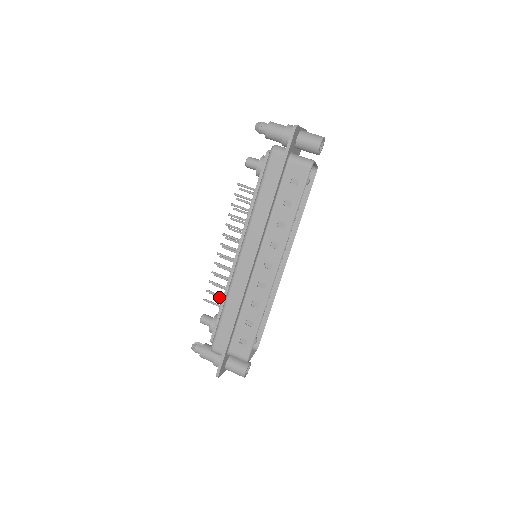
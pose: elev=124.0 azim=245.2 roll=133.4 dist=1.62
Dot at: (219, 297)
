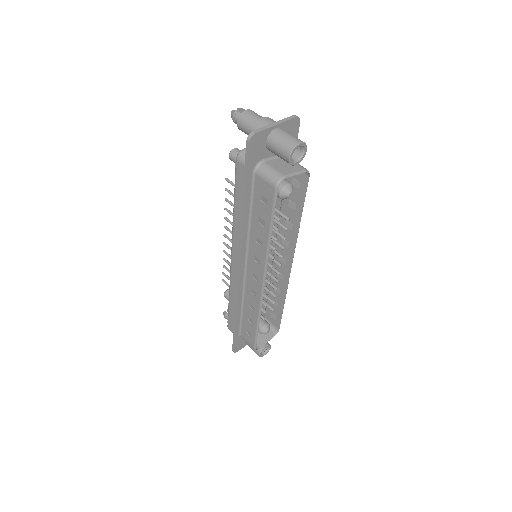
Dot at: occluded
